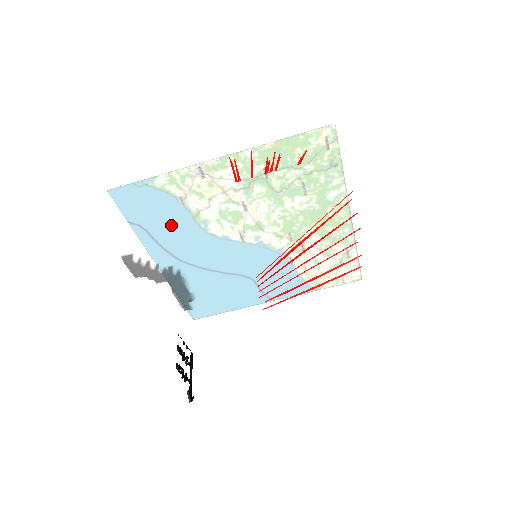
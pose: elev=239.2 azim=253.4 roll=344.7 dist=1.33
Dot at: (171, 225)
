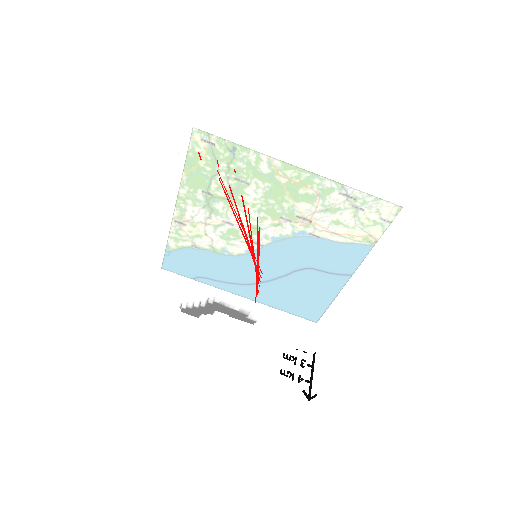
Dot at: (172, 274)
